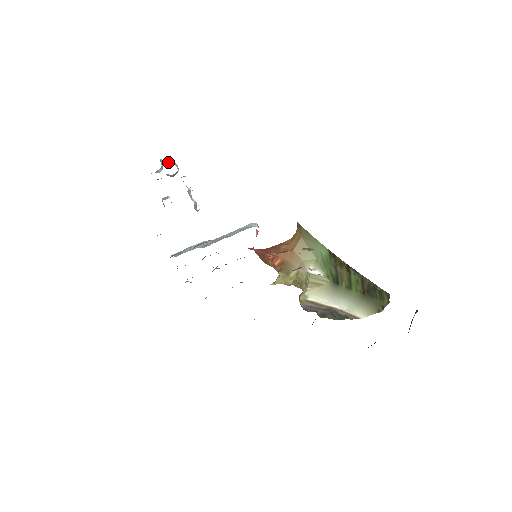
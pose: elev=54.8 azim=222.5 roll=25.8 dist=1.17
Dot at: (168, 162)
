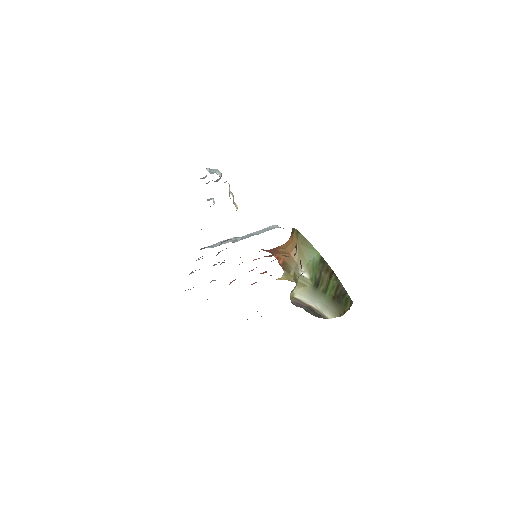
Dot at: (212, 170)
